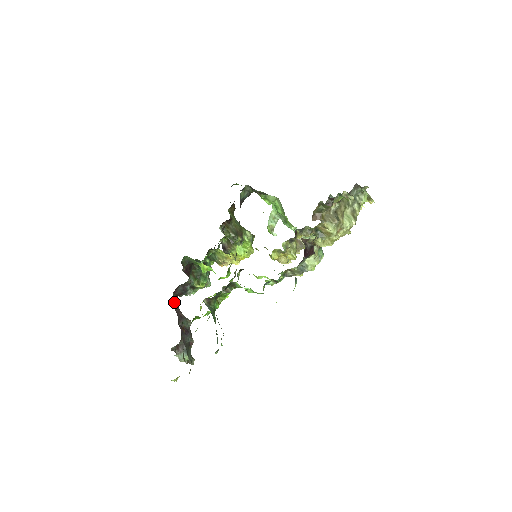
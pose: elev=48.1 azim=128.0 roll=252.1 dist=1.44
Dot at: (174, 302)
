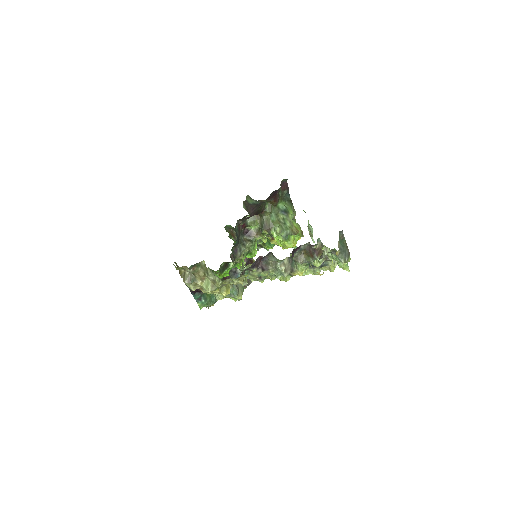
Dot at: occluded
